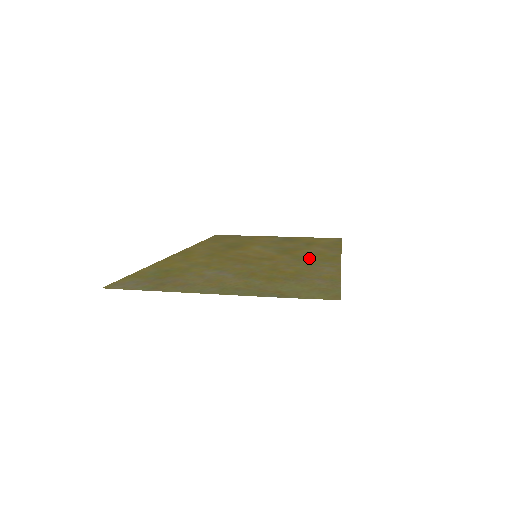
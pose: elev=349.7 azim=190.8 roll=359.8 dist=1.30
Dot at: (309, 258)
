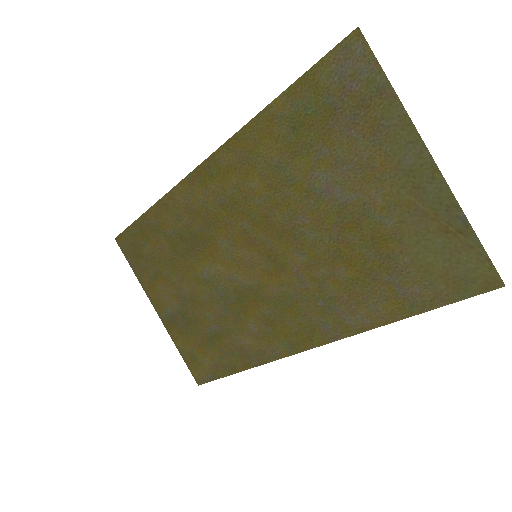
Dot at: (294, 314)
